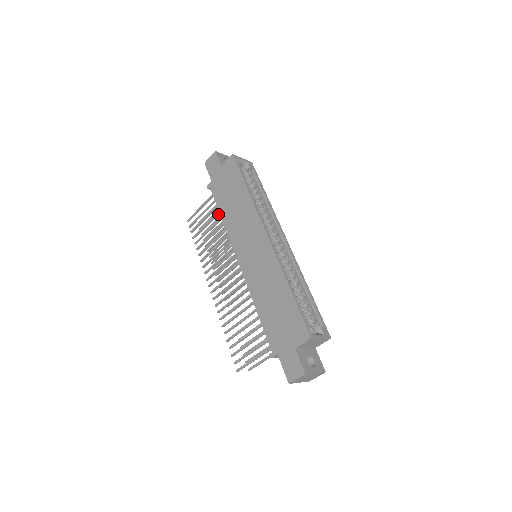
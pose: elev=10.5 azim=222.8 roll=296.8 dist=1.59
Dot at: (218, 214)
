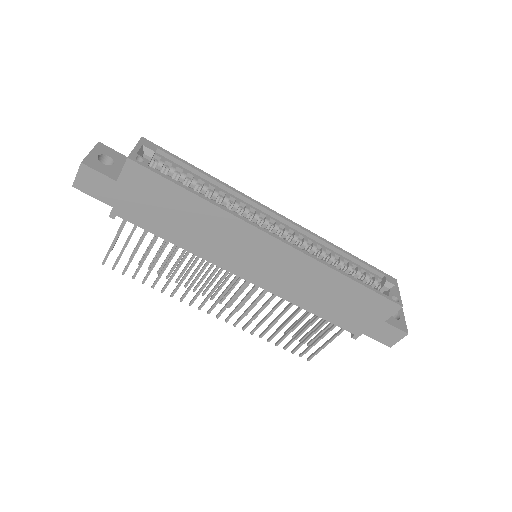
Dot at: (157, 238)
